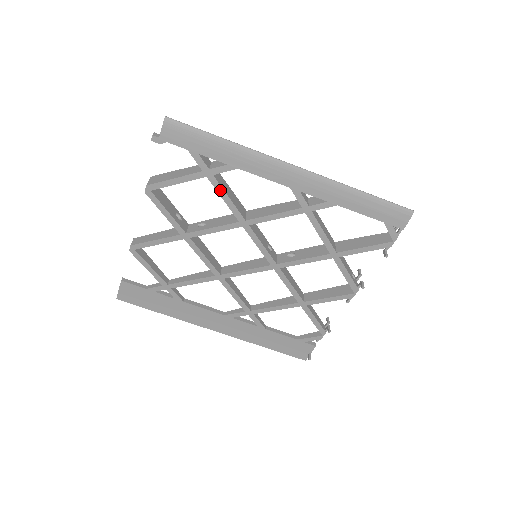
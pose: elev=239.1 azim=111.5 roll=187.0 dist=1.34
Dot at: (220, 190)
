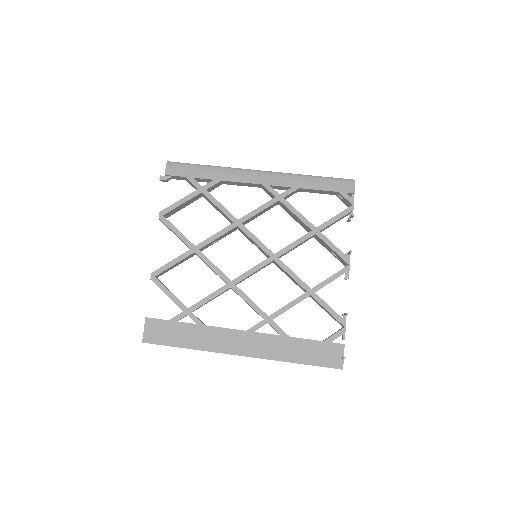
Dot at: (213, 200)
